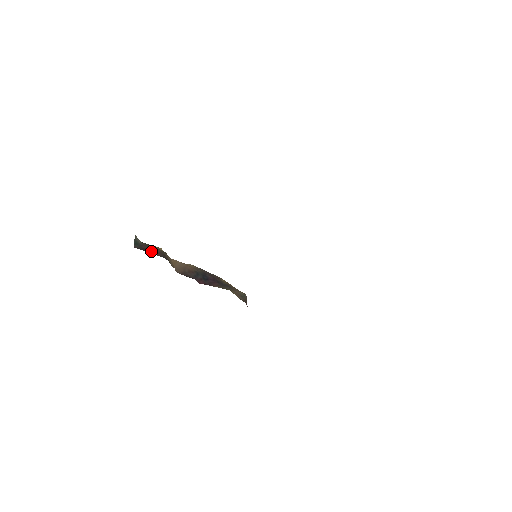
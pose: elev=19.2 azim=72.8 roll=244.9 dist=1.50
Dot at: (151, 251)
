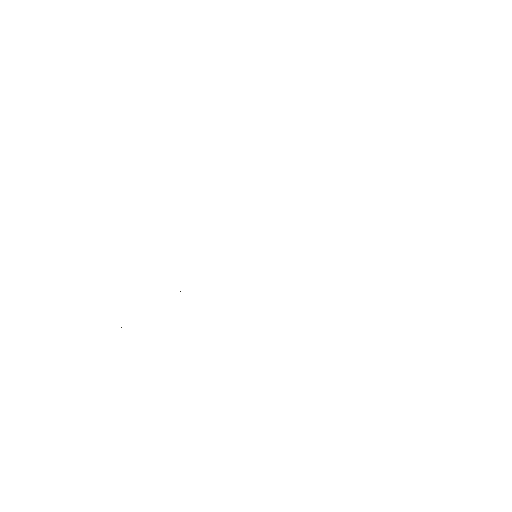
Dot at: occluded
